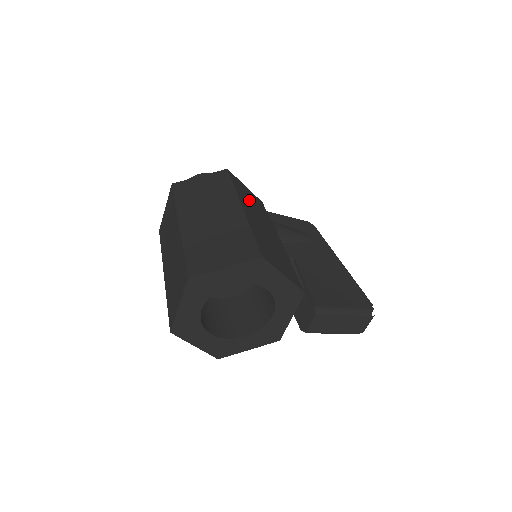
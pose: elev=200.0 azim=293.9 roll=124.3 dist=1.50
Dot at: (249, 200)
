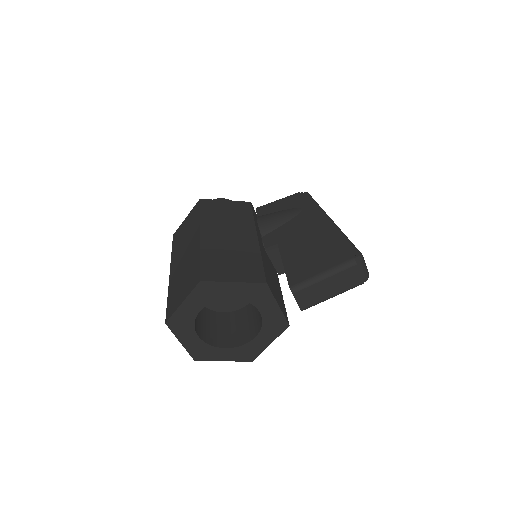
Dot at: (221, 216)
